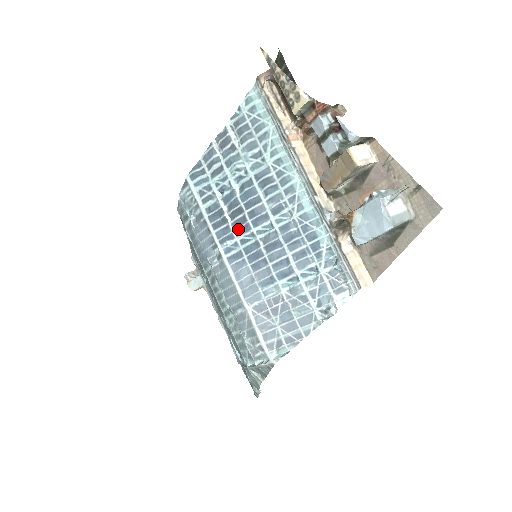
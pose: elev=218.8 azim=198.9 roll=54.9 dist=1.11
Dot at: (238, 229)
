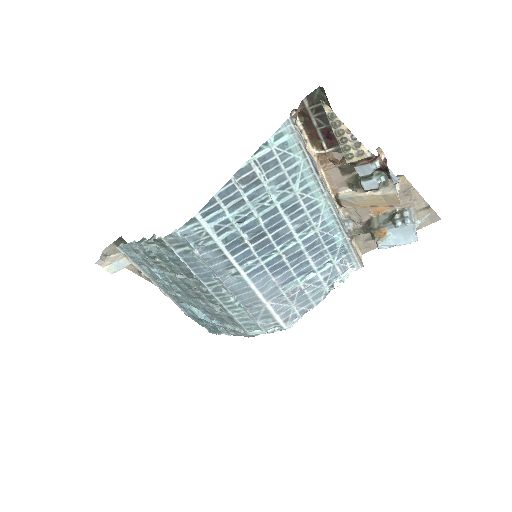
Dot at: (261, 250)
